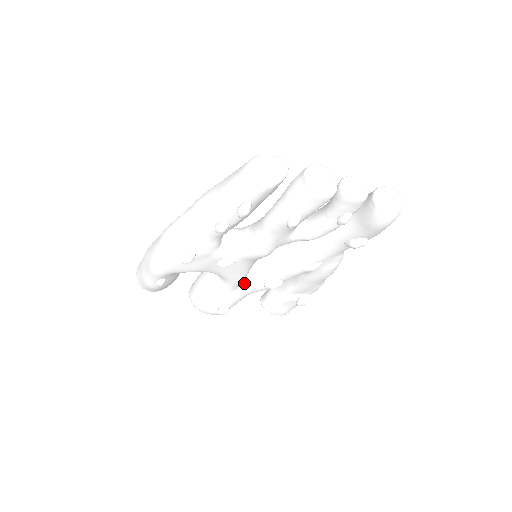
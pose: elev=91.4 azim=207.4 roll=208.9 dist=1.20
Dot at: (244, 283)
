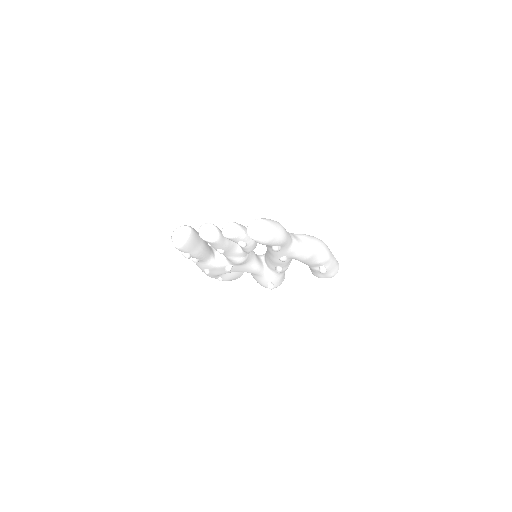
Dot at: (268, 270)
